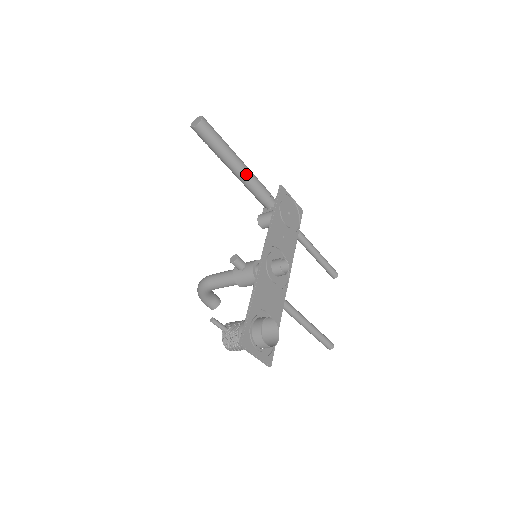
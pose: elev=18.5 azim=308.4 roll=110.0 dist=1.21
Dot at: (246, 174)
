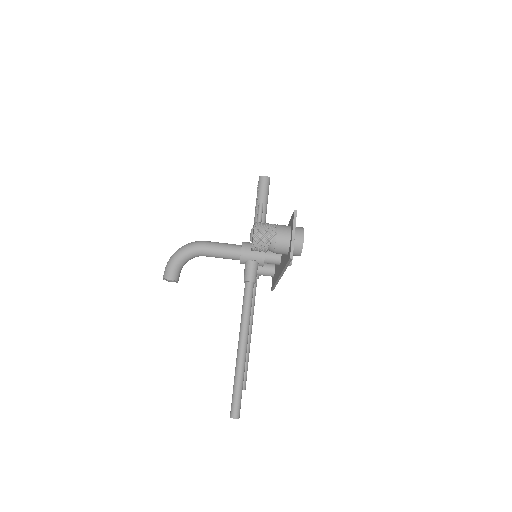
Dot at: occluded
